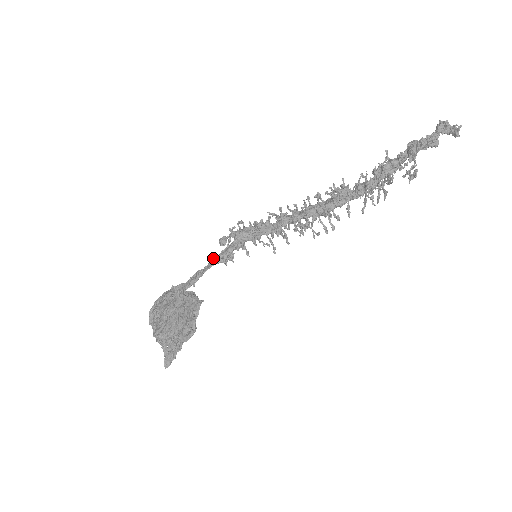
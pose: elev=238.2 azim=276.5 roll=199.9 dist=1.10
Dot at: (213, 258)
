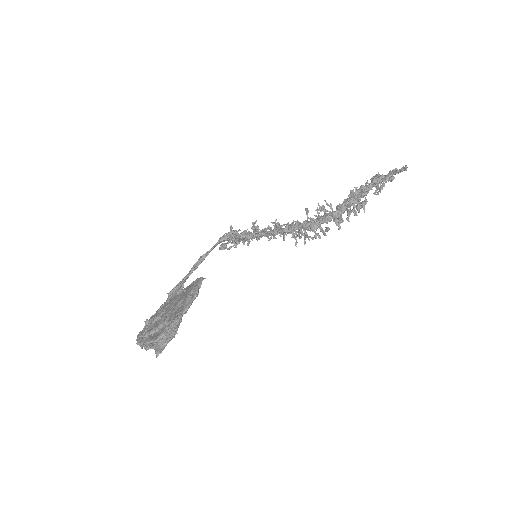
Dot at: occluded
